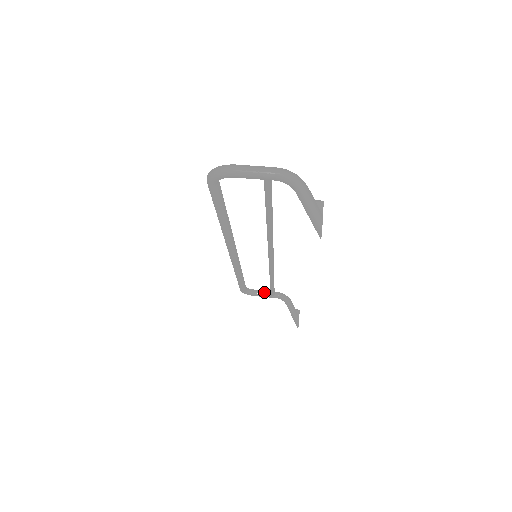
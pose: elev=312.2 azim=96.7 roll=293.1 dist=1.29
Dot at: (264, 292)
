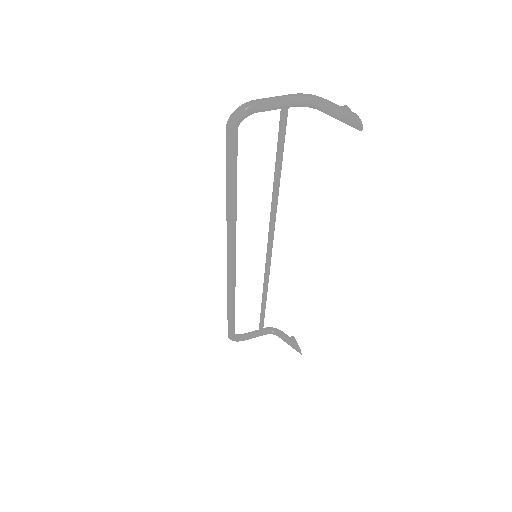
Dot at: (252, 332)
